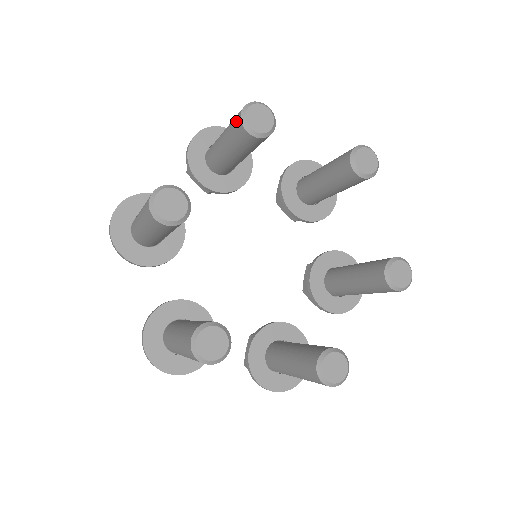
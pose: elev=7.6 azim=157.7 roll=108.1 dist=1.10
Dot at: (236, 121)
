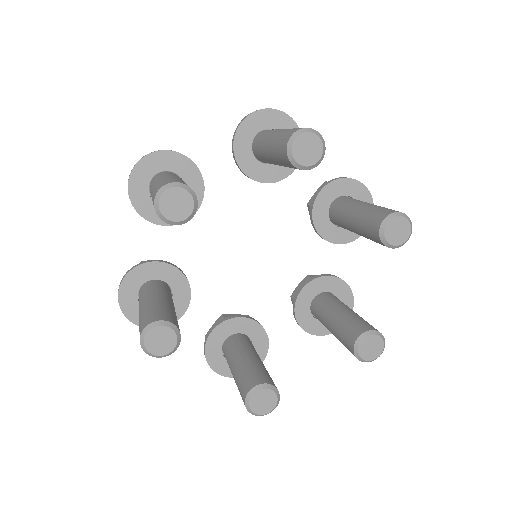
Dot at: occluded
